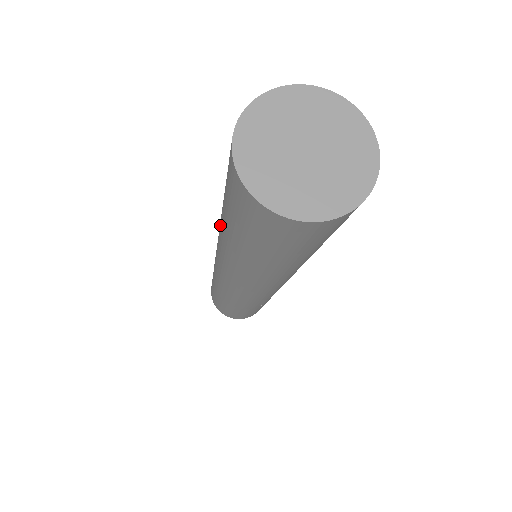
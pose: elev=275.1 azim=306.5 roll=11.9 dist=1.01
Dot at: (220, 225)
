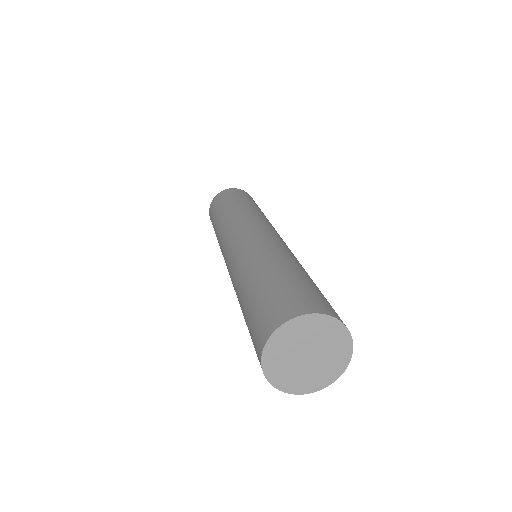
Dot at: occluded
